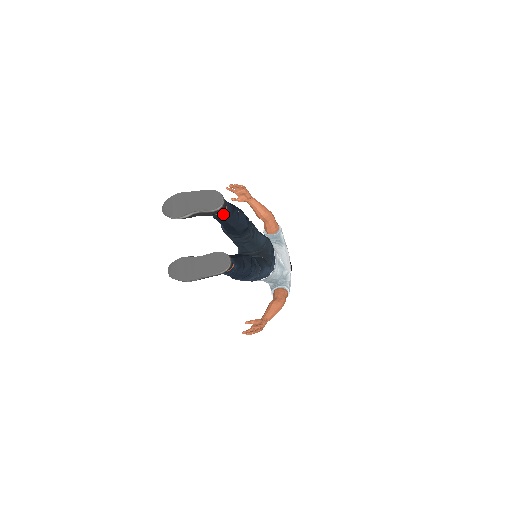
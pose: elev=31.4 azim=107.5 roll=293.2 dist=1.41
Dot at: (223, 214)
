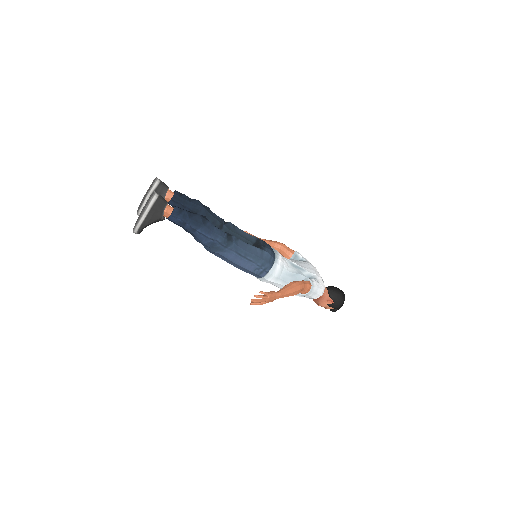
Dot at: (173, 197)
